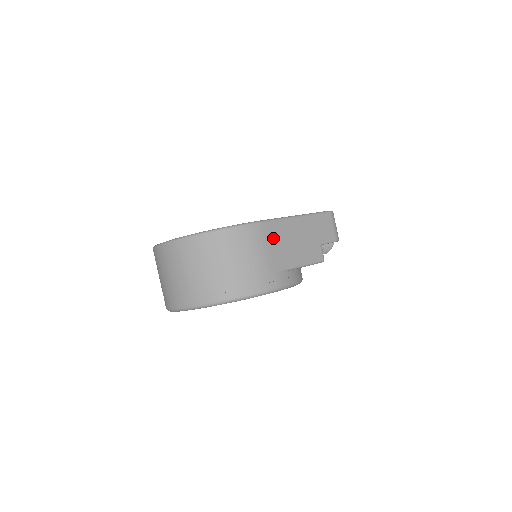
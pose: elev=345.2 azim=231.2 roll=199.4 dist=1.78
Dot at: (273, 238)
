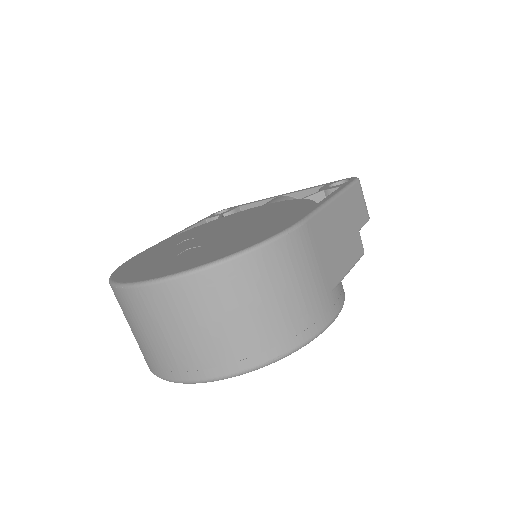
Dot at: (320, 242)
